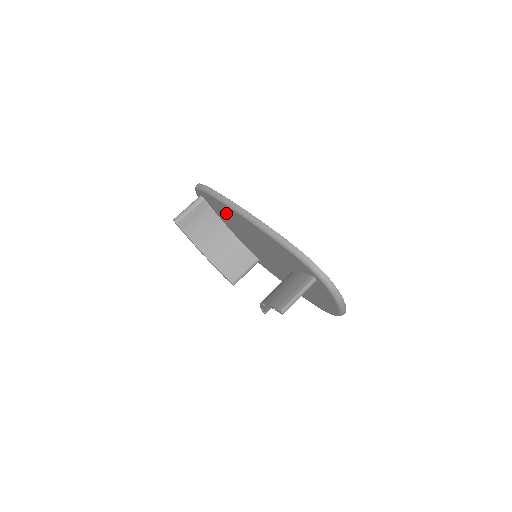
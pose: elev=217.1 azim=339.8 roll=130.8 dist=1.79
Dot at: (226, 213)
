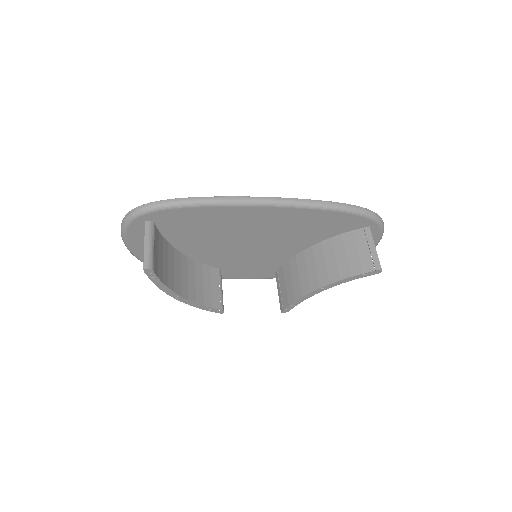
Dot at: (212, 222)
